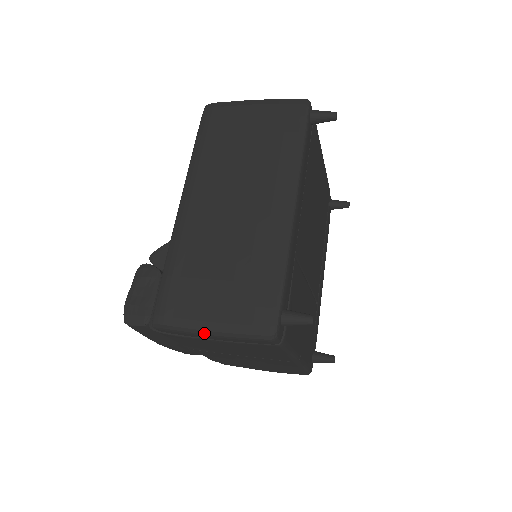
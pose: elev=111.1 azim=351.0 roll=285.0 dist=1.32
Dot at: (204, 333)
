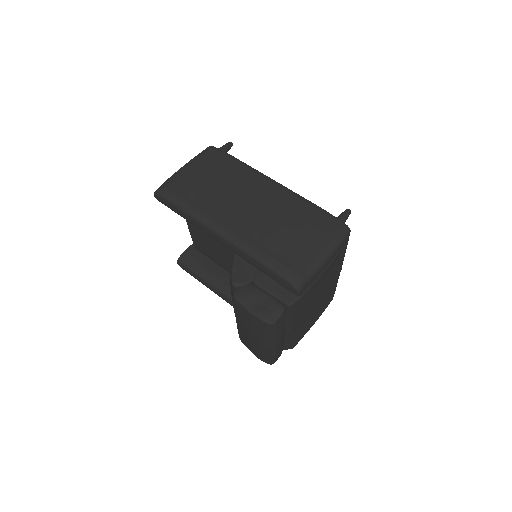
Dot at: (324, 262)
